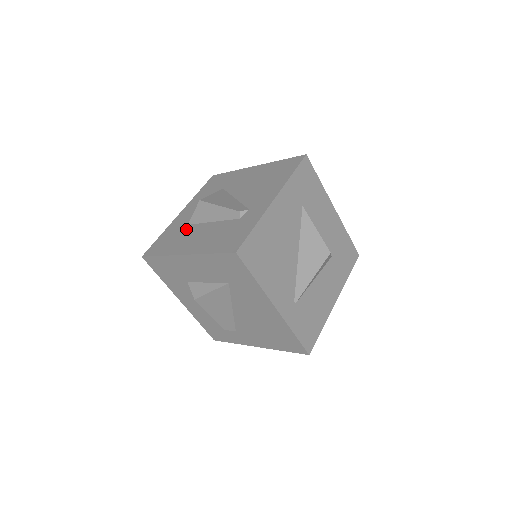
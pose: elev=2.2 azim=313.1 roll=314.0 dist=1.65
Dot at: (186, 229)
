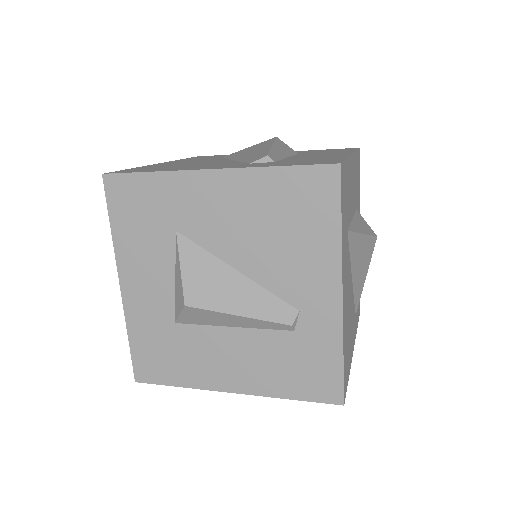
Dot at: (182, 335)
